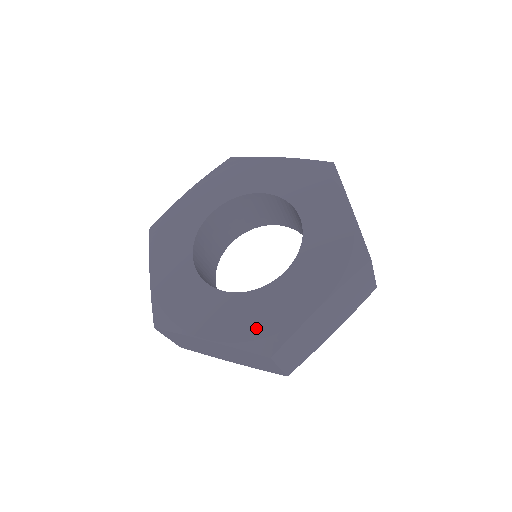
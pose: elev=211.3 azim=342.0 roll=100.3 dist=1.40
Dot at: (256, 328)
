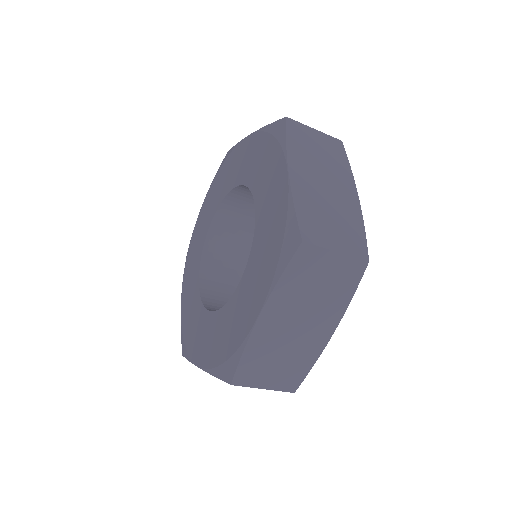
Dot at: (273, 251)
